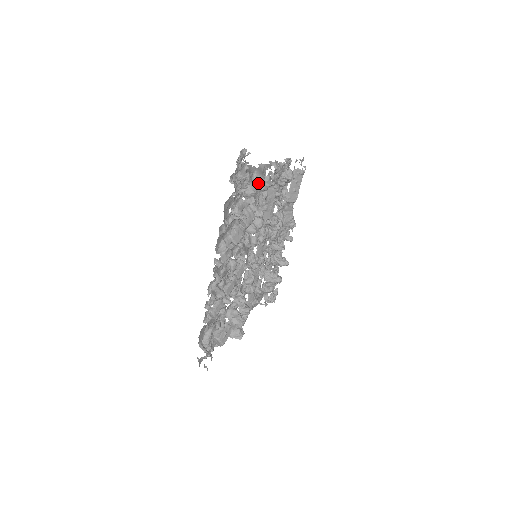
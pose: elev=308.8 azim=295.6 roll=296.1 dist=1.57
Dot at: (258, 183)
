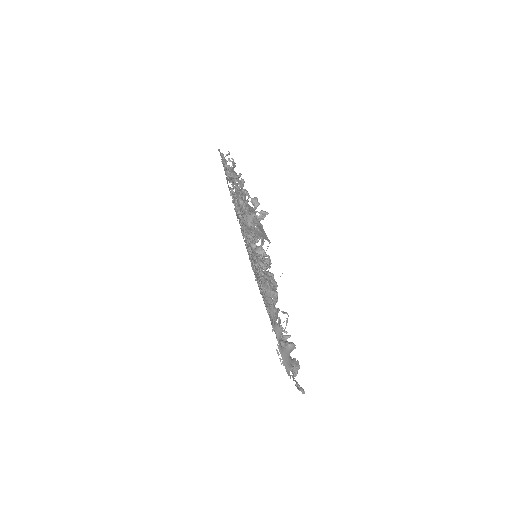
Dot at: occluded
